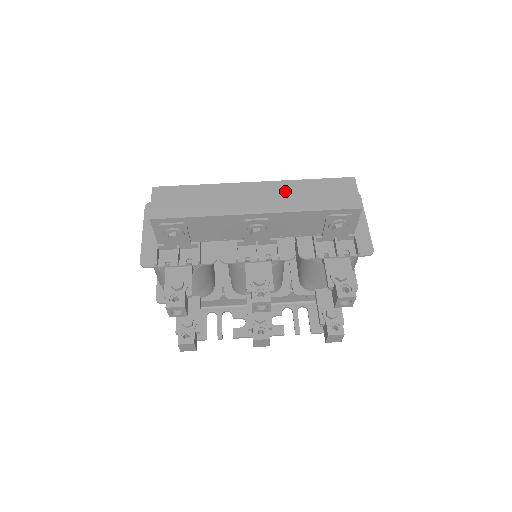
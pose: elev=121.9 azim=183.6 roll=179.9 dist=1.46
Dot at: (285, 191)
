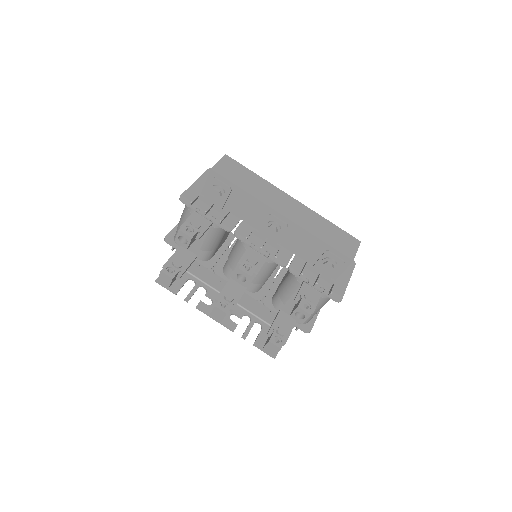
Dot at: (310, 216)
